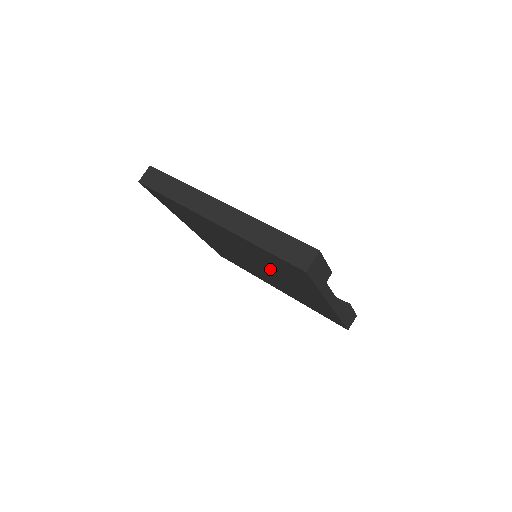
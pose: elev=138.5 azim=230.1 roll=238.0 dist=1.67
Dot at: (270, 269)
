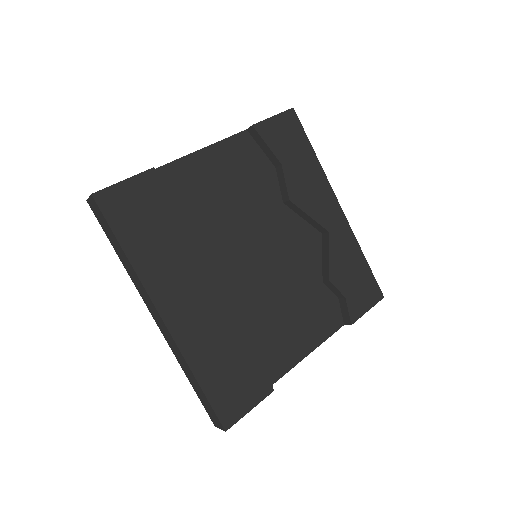
Dot at: occluded
